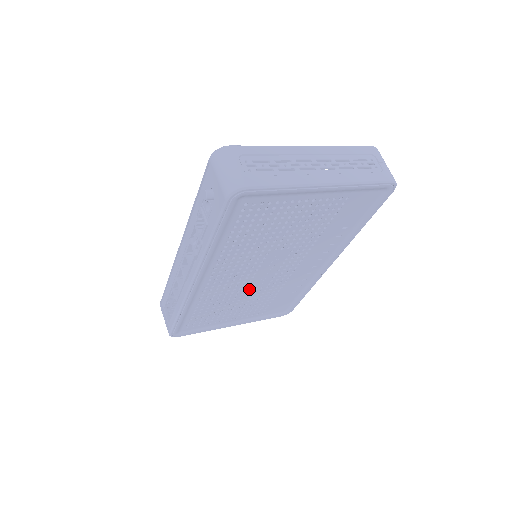
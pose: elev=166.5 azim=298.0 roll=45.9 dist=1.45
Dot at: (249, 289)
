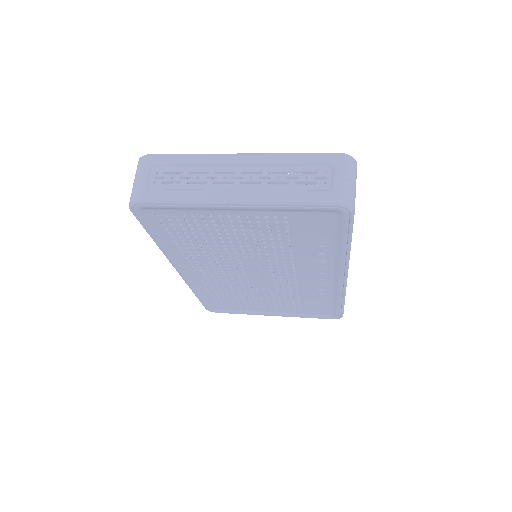
Dot at: (255, 287)
